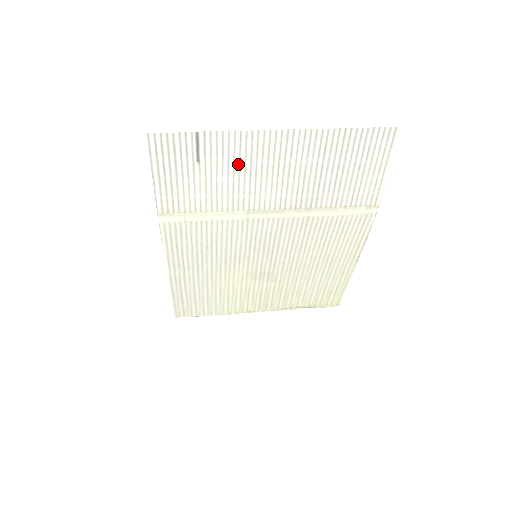
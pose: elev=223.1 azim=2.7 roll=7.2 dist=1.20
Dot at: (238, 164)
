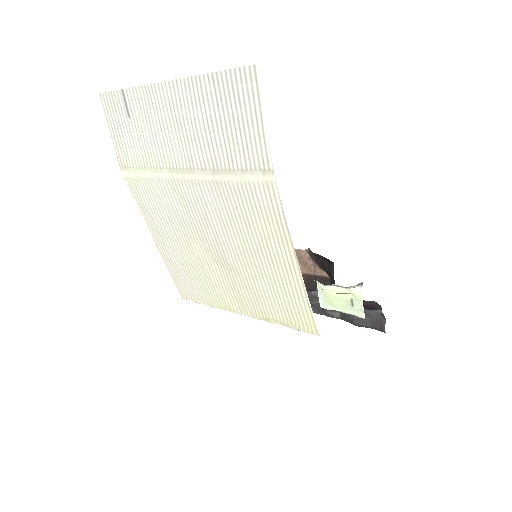
Dot at: (152, 119)
